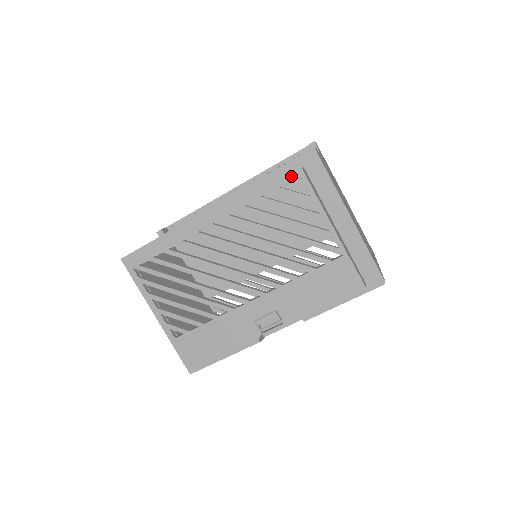
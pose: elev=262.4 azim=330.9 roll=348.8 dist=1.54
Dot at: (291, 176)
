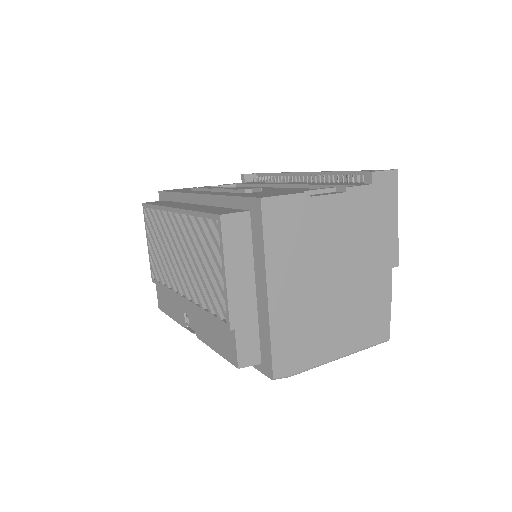
Dot at: (213, 216)
